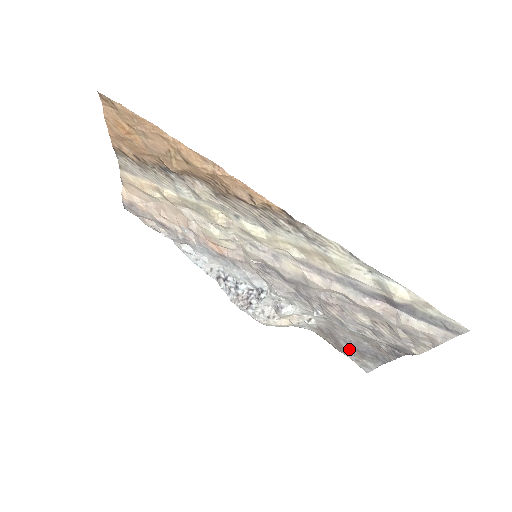
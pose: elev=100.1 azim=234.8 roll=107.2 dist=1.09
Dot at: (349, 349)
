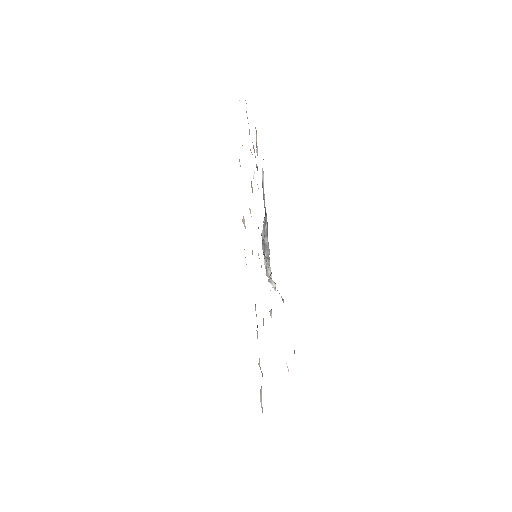
Dot at: occluded
